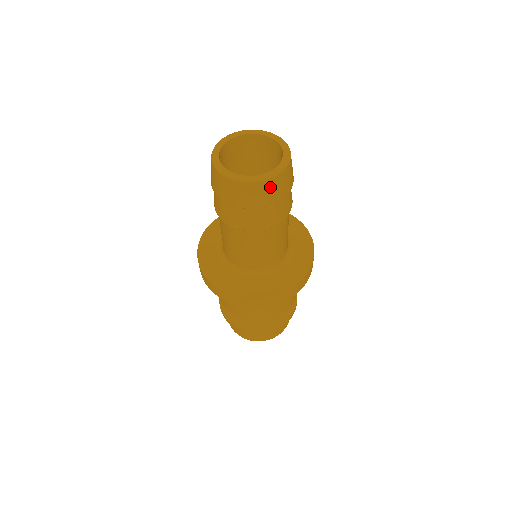
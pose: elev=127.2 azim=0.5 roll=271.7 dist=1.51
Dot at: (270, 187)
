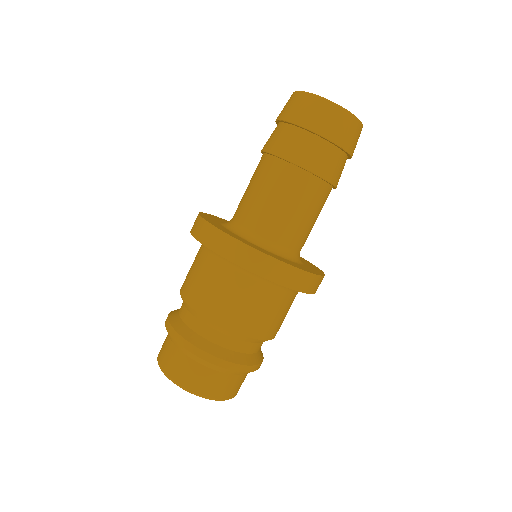
Dot at: occluded
